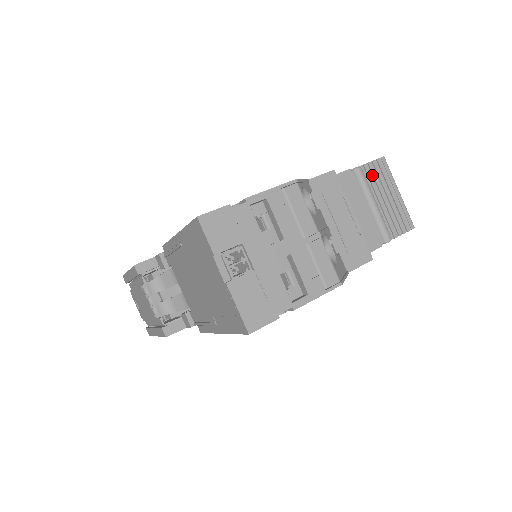
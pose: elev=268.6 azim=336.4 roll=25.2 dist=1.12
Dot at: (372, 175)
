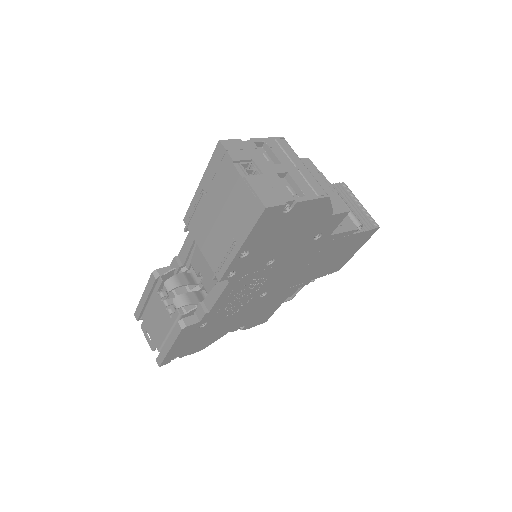
Dot at: (338, 191)
